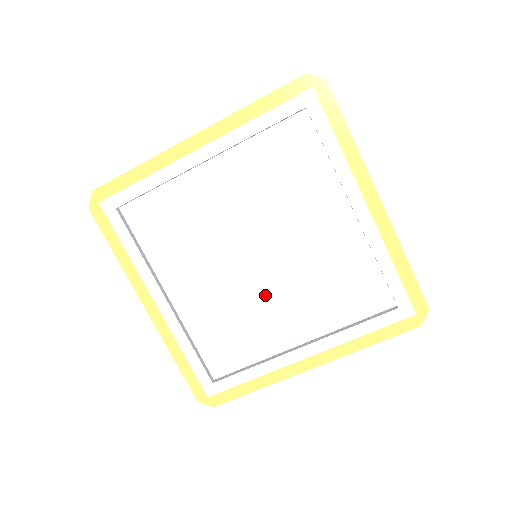
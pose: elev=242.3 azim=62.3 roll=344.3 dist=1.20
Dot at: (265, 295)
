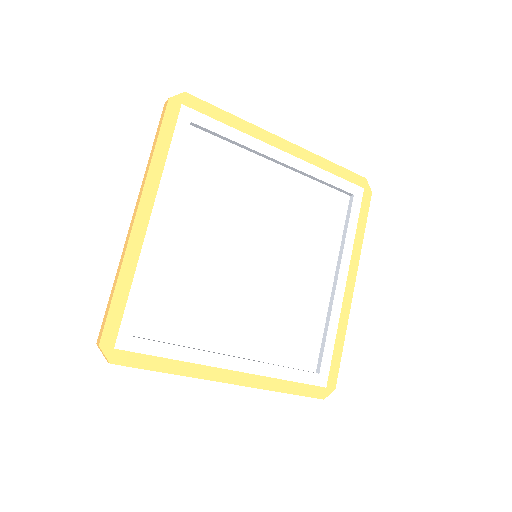
Dot at: (239, 291)
